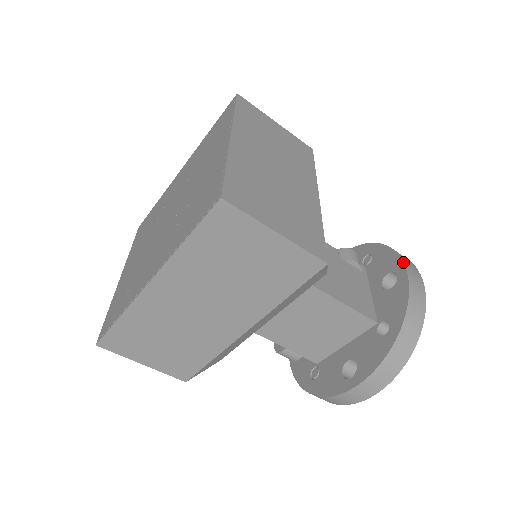
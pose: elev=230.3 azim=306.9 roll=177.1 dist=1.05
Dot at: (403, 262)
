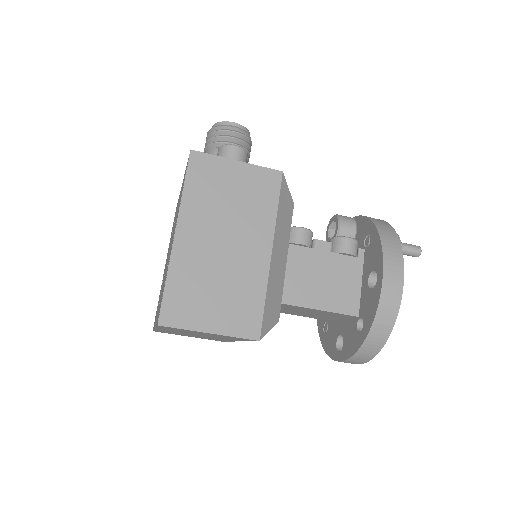
Dot at: (382, 268)
